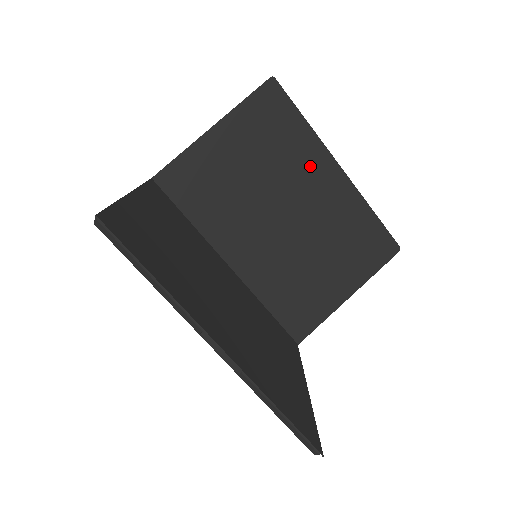
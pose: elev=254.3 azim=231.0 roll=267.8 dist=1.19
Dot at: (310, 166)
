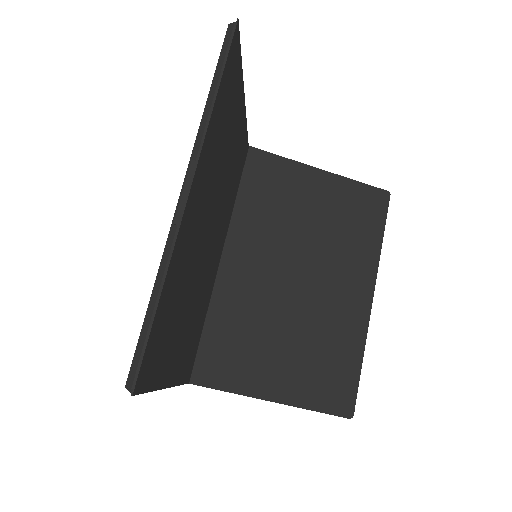
Dot at: (353, 270)
